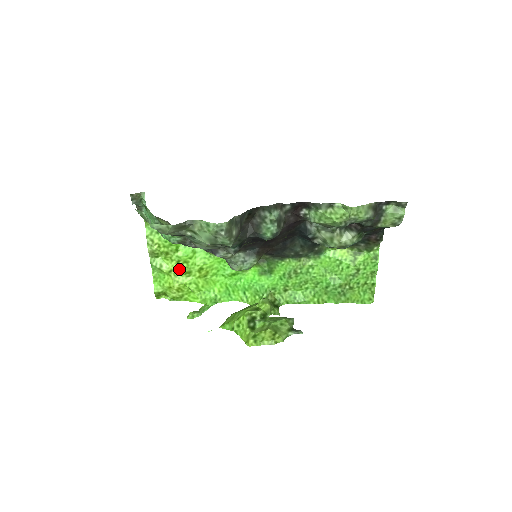
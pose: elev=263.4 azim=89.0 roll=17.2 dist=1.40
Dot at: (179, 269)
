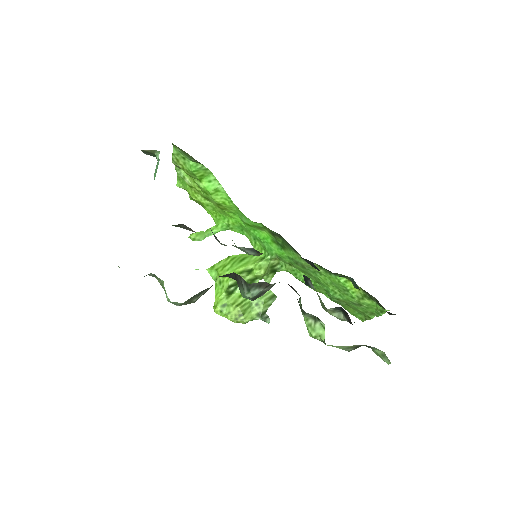
Dot at: (199, 191)
